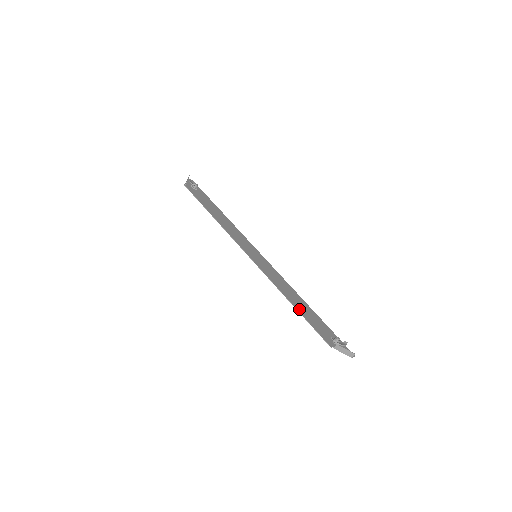
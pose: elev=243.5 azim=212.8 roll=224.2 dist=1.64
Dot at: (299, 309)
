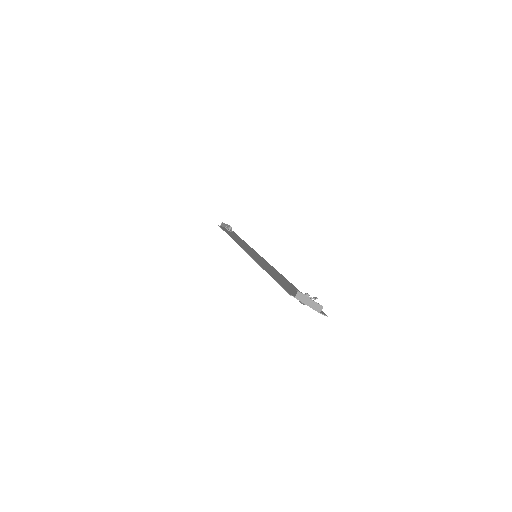
Dot at: (273, 276)
